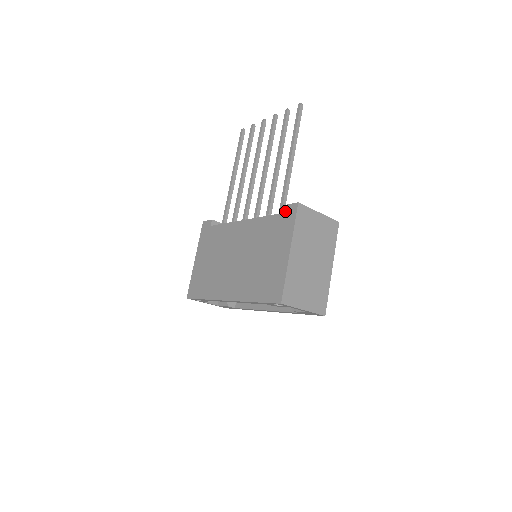
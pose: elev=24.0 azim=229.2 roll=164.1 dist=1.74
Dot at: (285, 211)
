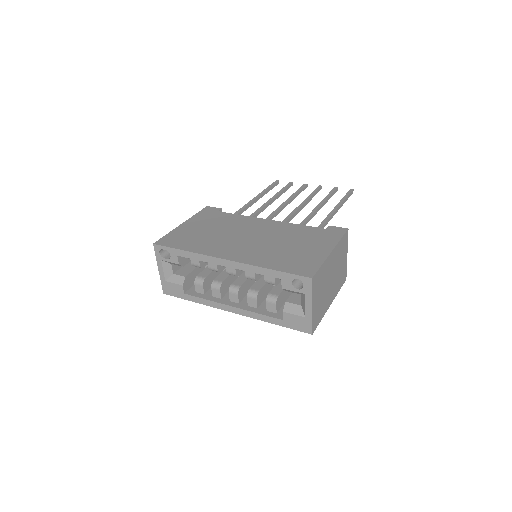
Dot at: (330, 228)
